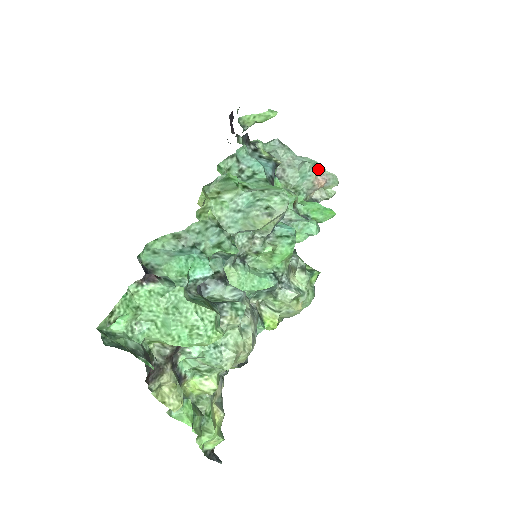
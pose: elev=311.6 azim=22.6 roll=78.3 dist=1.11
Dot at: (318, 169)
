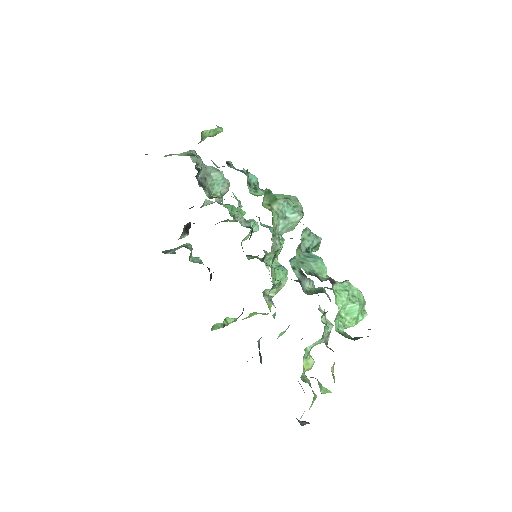
Dot at: occluded
